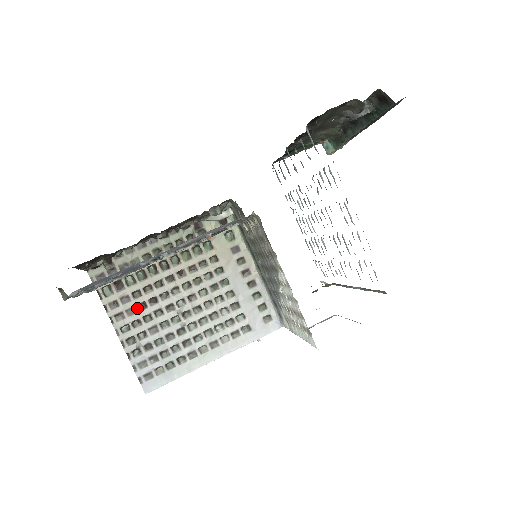
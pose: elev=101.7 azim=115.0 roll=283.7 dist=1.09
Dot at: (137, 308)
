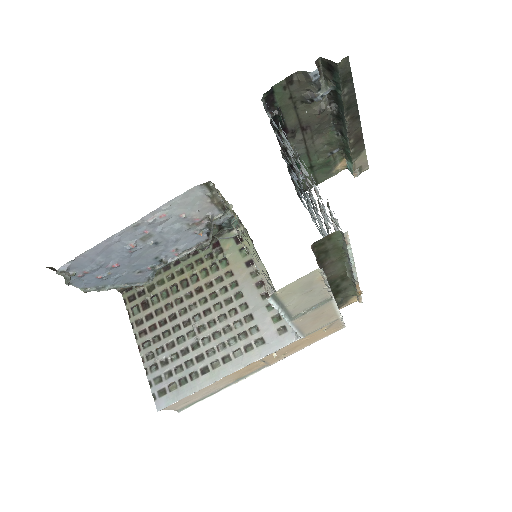
Dot at: (158, 324)
